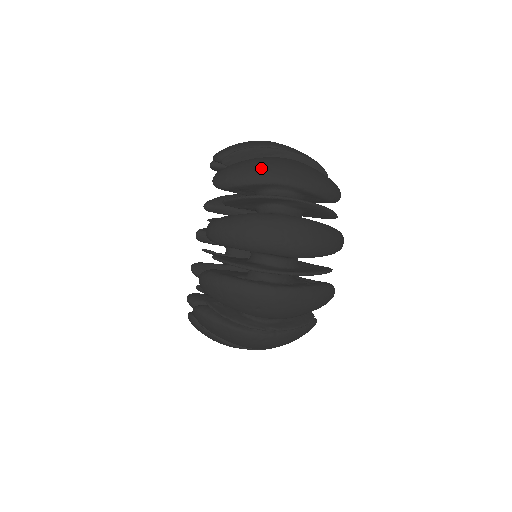
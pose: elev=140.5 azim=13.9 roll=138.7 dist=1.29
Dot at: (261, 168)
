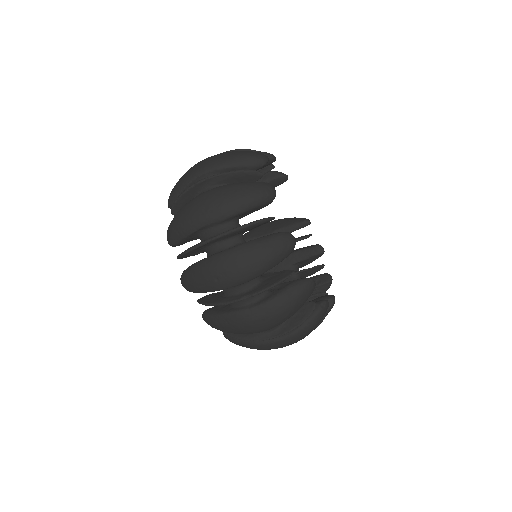
Dot at: (187, 174)
